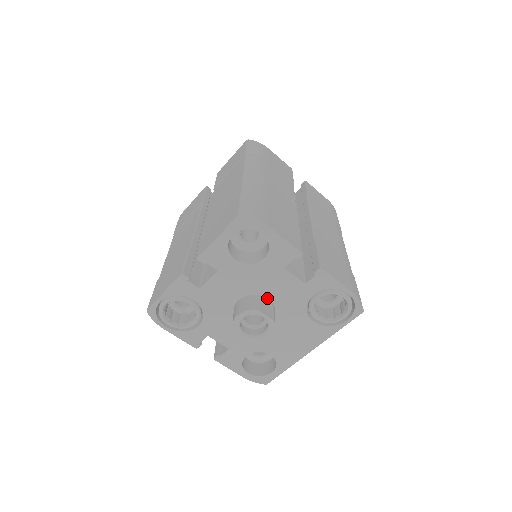
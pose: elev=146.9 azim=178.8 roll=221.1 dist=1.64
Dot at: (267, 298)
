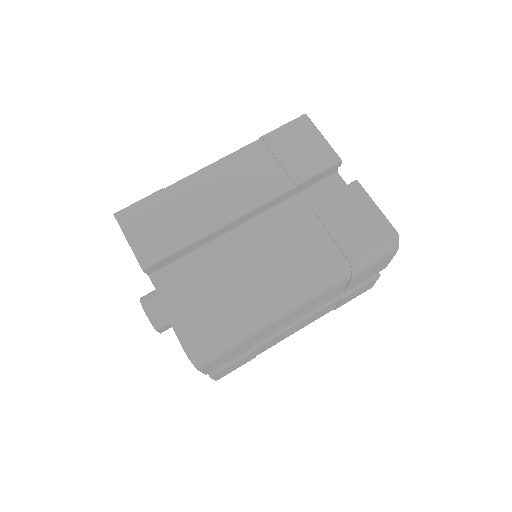
Dot at: occluded
